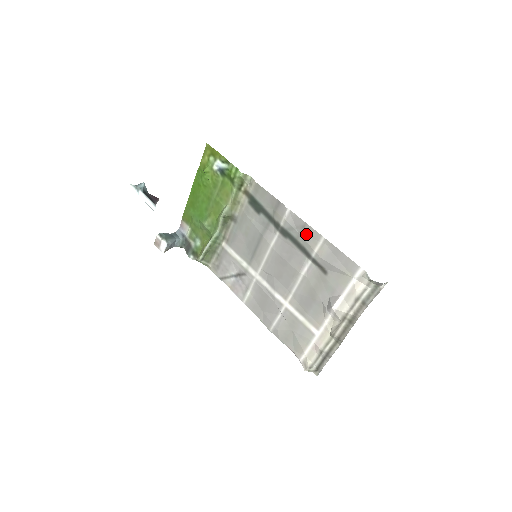
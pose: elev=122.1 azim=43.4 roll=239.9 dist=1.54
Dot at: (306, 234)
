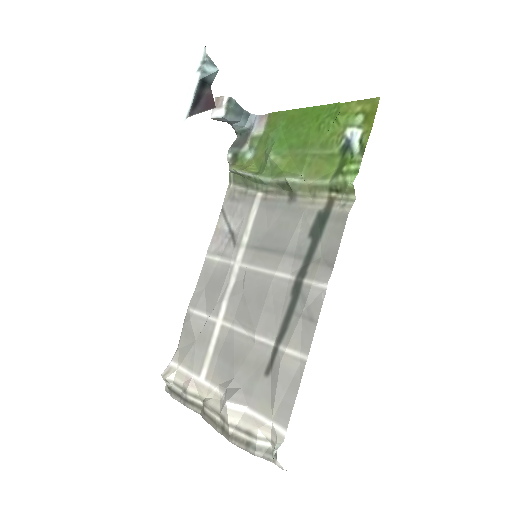
Dot at: (304, 327)
